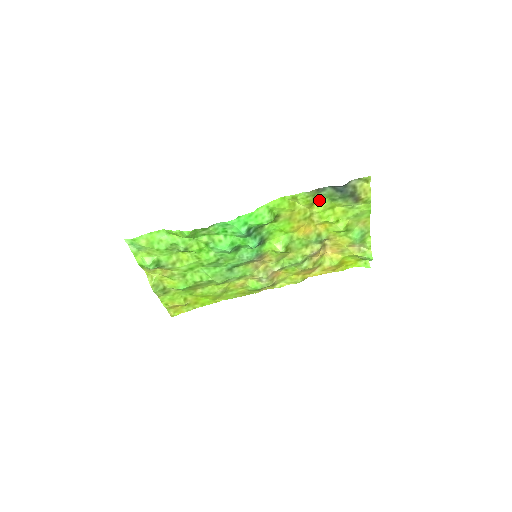
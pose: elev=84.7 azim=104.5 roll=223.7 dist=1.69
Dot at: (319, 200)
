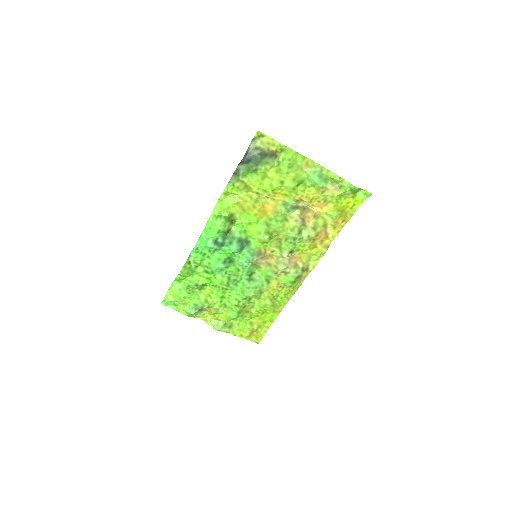
Dot at: (247, 180)
